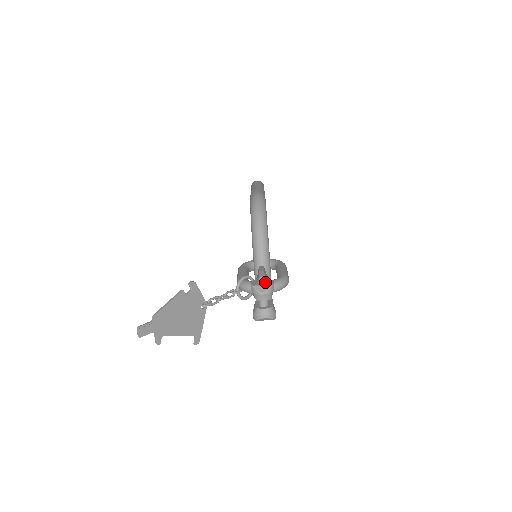
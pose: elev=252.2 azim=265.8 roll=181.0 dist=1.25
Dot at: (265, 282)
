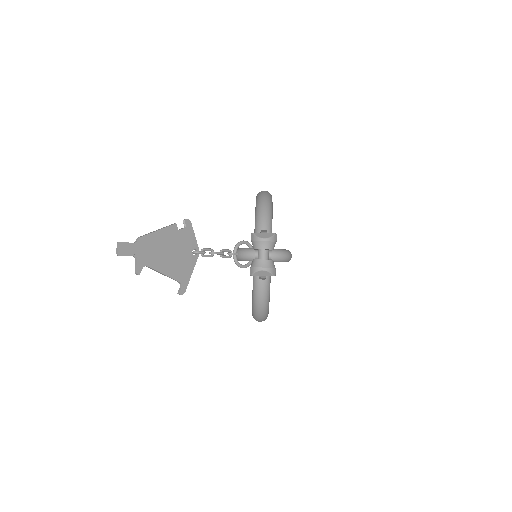
Dot at: occluded
